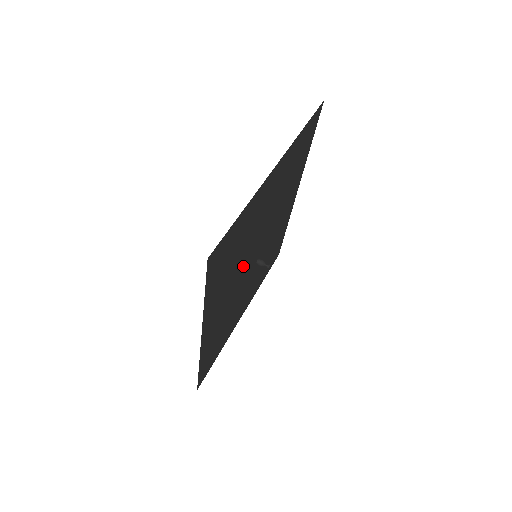
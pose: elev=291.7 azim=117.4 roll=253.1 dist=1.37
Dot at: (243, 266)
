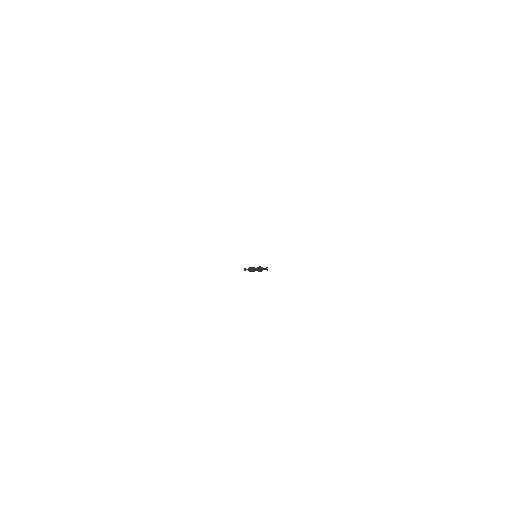
Dot at: occluded
